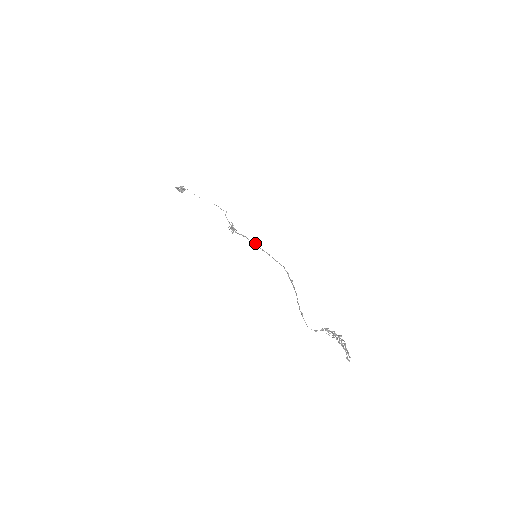
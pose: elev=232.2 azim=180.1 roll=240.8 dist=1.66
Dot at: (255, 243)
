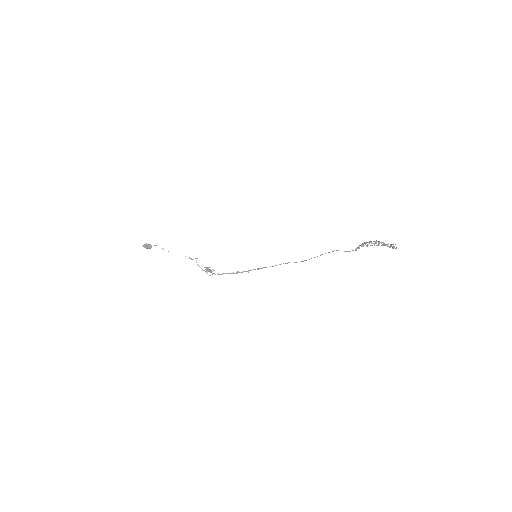
Dot at: (238, 271)
